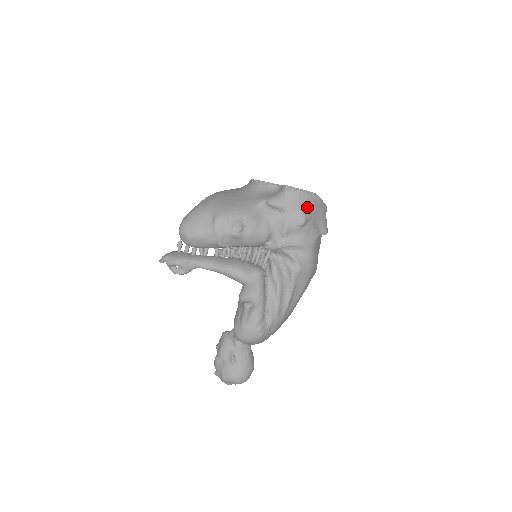
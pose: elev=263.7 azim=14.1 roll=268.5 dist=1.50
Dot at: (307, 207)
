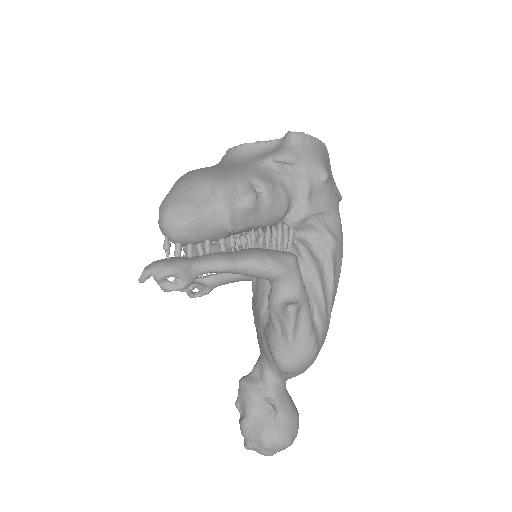
Dot at: (322, 158)
